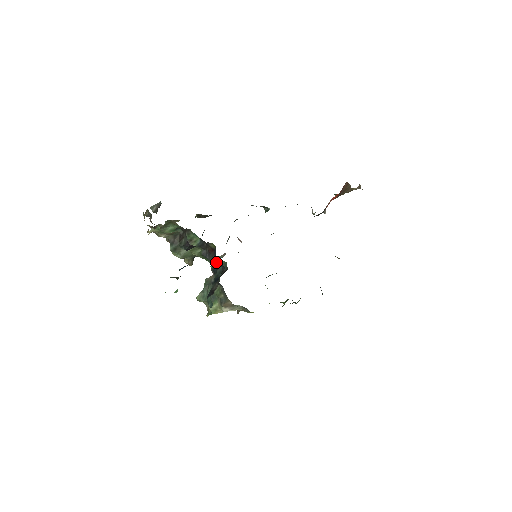
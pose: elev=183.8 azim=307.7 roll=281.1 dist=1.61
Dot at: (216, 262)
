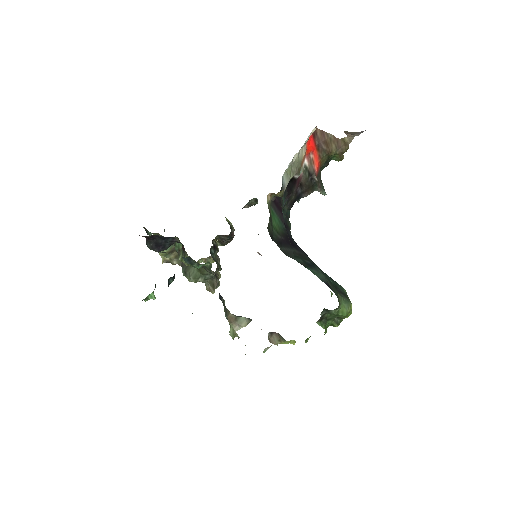
Dot at: (208, 269)
